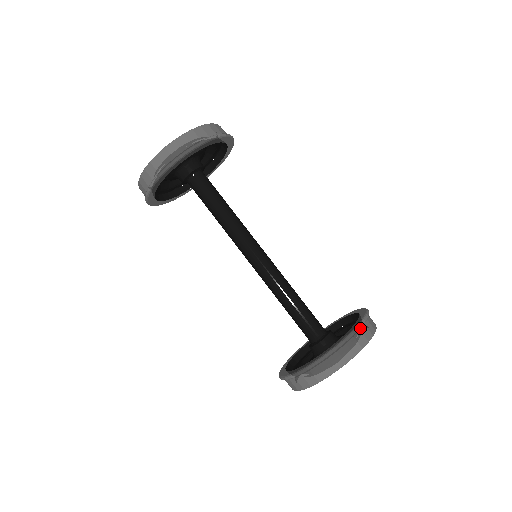
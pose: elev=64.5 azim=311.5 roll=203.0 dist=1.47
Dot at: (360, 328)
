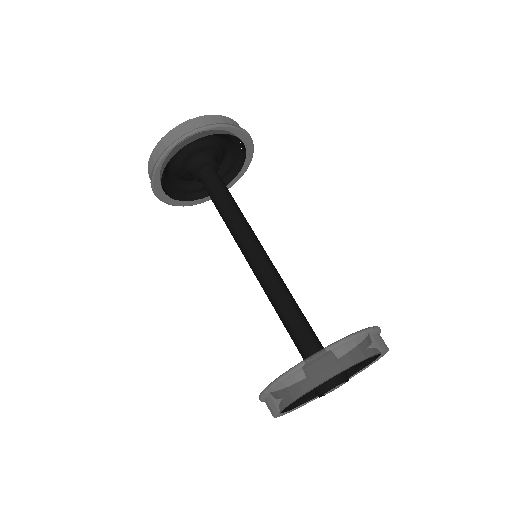
Dot at: (356, 338)
